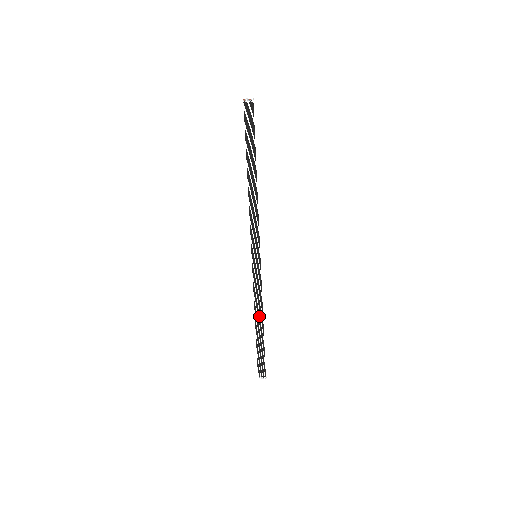
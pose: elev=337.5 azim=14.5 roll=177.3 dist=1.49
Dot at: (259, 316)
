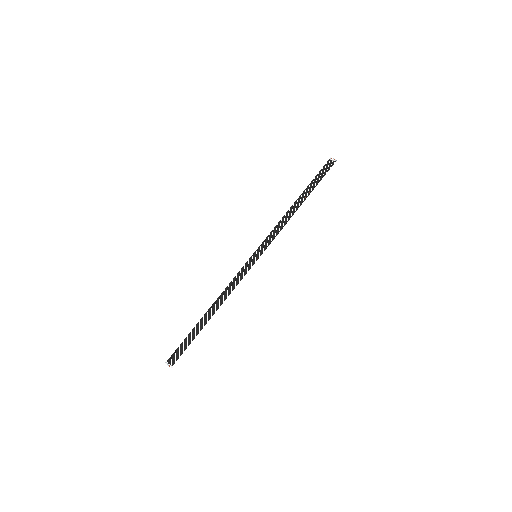
Dot at: (217, 305)
